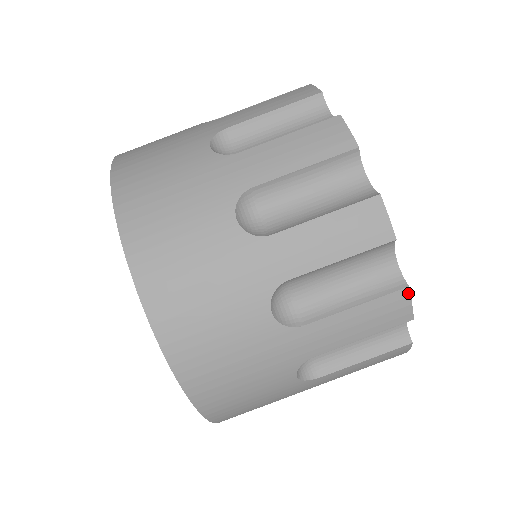
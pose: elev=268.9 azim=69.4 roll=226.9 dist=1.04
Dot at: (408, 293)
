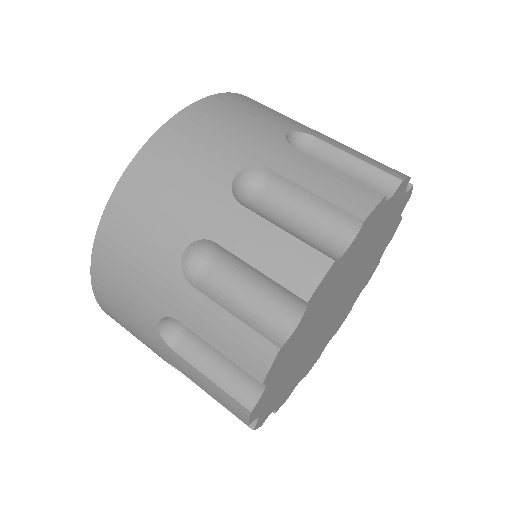
Dot at: (329, 266)
